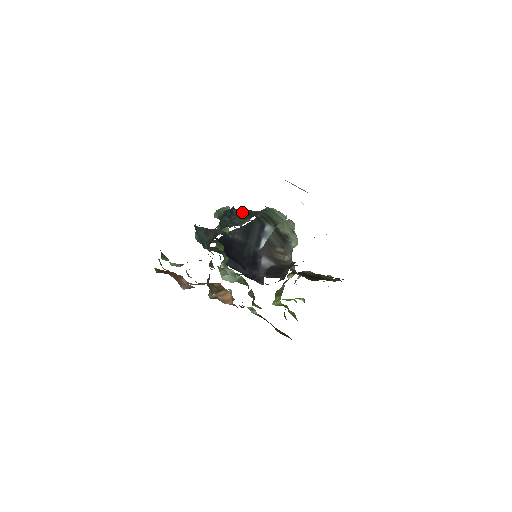
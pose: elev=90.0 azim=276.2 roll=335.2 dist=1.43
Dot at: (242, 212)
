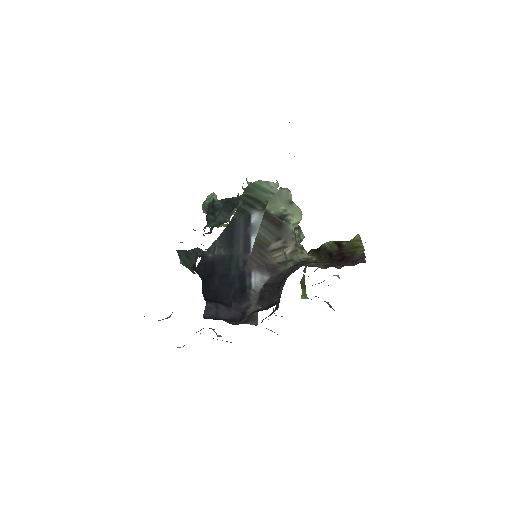
Dot at: (223, 203)
